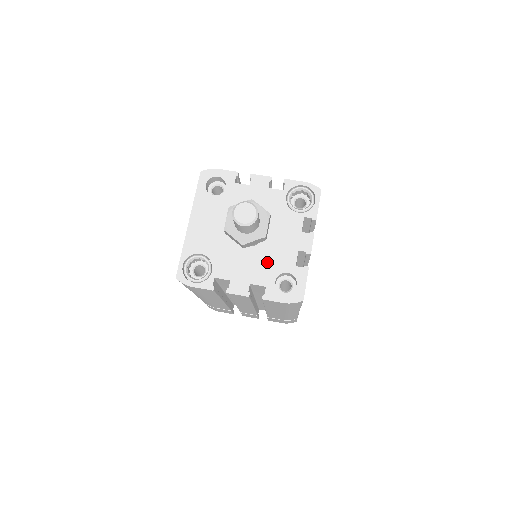
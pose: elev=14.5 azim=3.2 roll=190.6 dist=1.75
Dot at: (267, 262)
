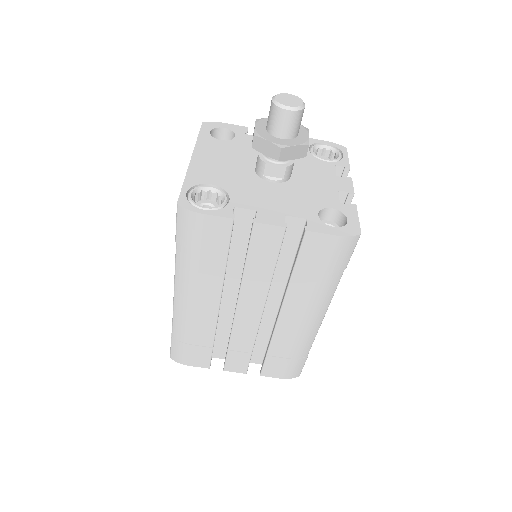
Dot at: (302, 197)
